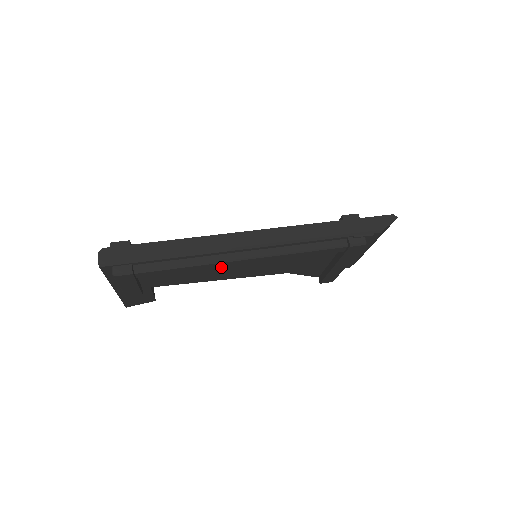
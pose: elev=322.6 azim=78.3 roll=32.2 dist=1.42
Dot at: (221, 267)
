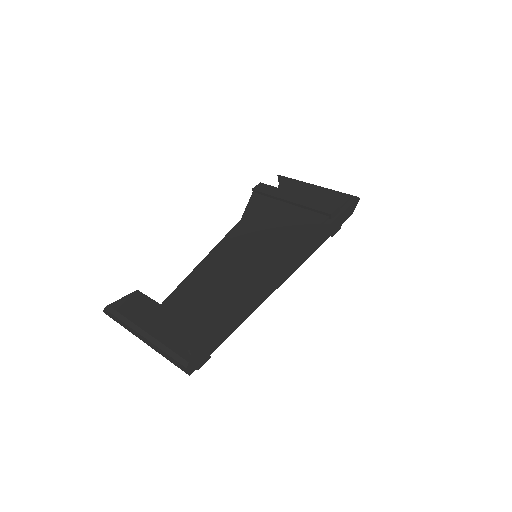
Dot at: occluded
